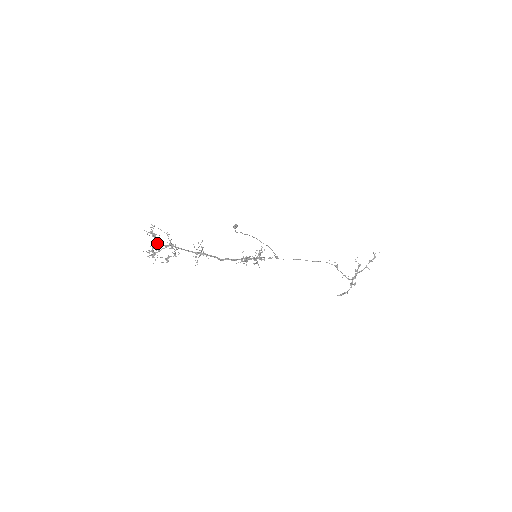
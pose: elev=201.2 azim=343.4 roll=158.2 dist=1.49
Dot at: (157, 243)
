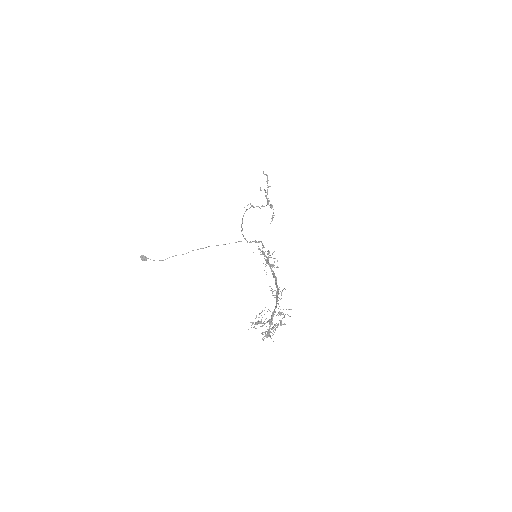
Dot at: (272, 324)
